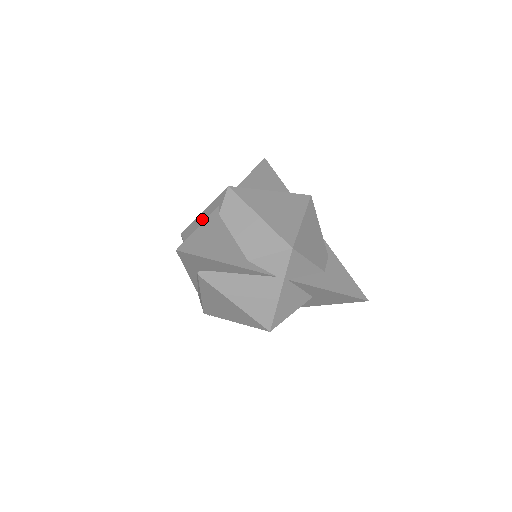
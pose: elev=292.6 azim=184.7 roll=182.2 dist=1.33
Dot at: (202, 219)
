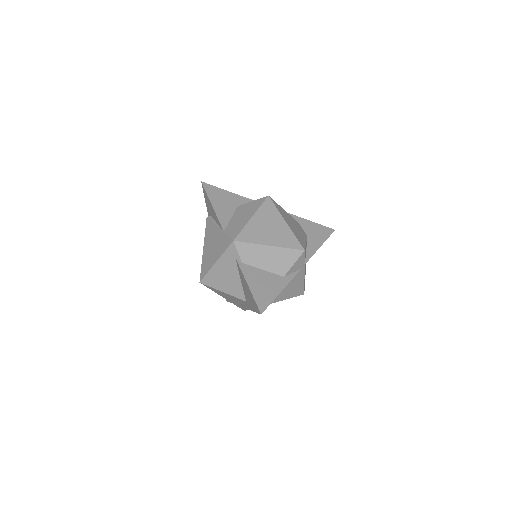
Dot at: (221, 269)
